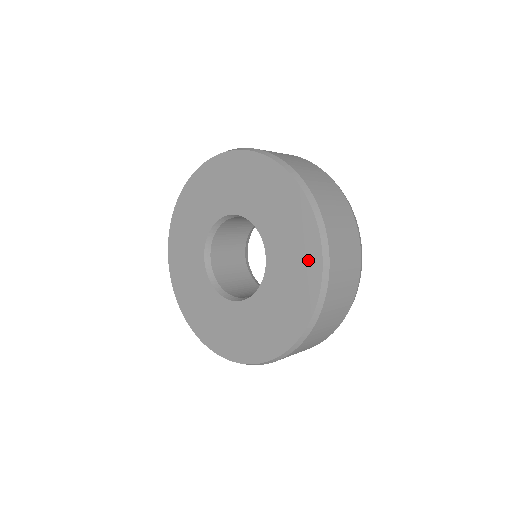
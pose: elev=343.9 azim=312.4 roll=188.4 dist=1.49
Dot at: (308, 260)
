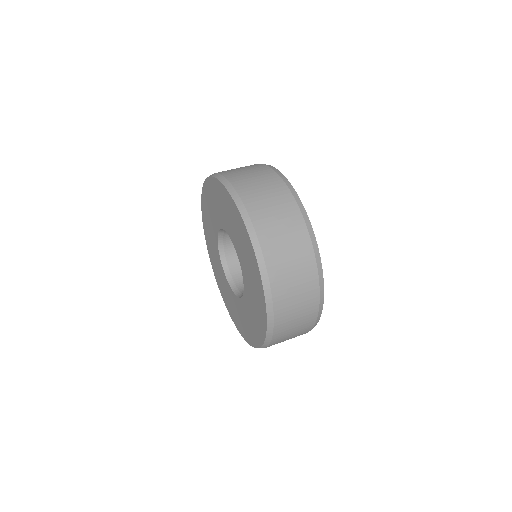
Dot at: (228, 202)
